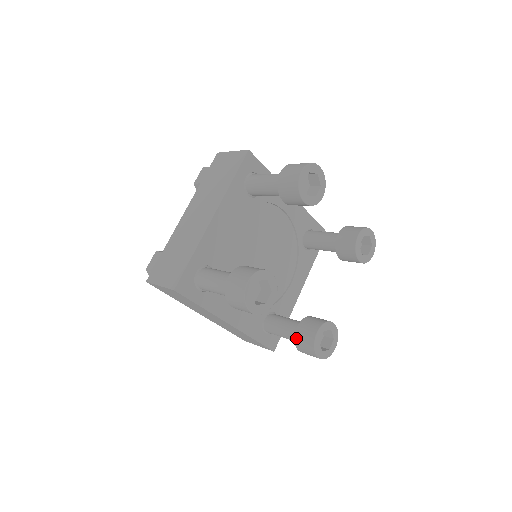
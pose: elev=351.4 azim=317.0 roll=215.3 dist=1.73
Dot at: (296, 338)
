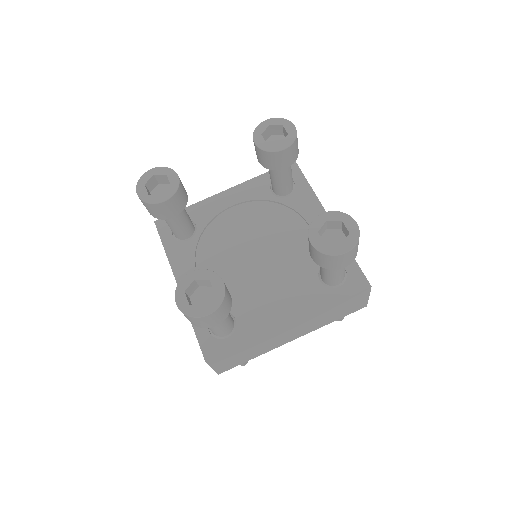
Dot at: (320, 266)
